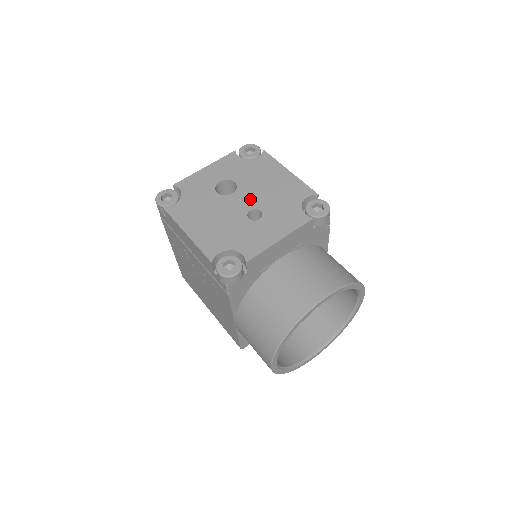
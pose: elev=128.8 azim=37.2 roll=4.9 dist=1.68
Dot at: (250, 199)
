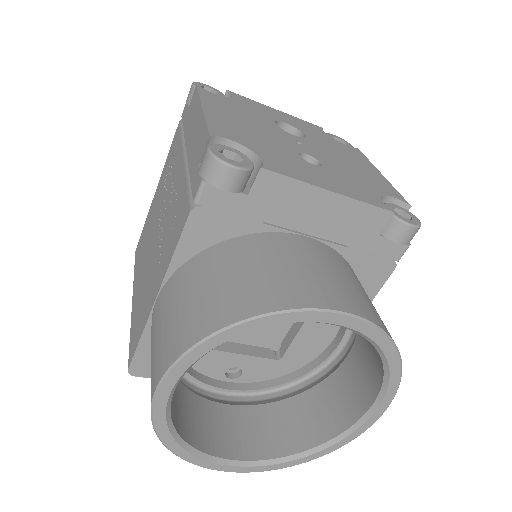
Dot at: (314, 150)
